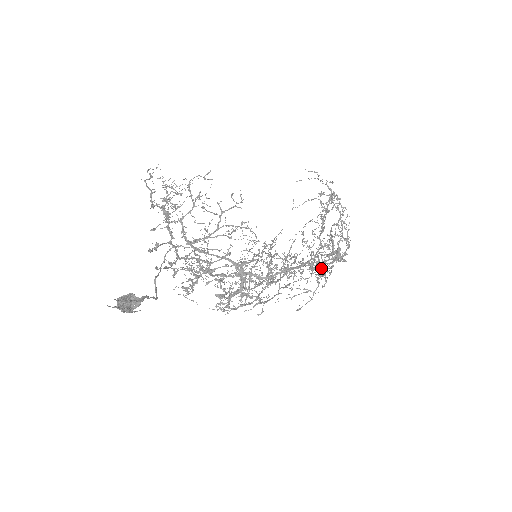
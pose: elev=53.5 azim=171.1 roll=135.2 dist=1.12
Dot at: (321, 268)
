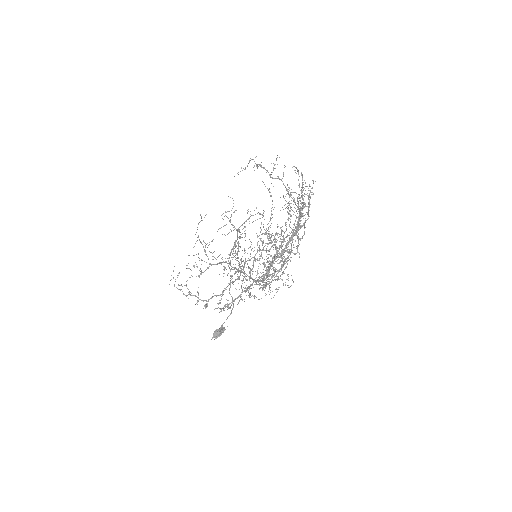
Dot at: occluded
